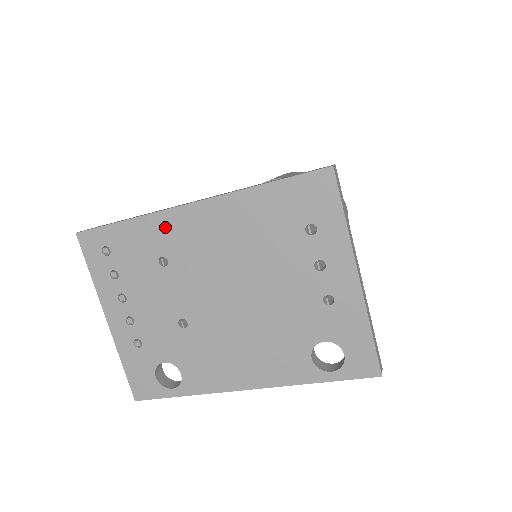
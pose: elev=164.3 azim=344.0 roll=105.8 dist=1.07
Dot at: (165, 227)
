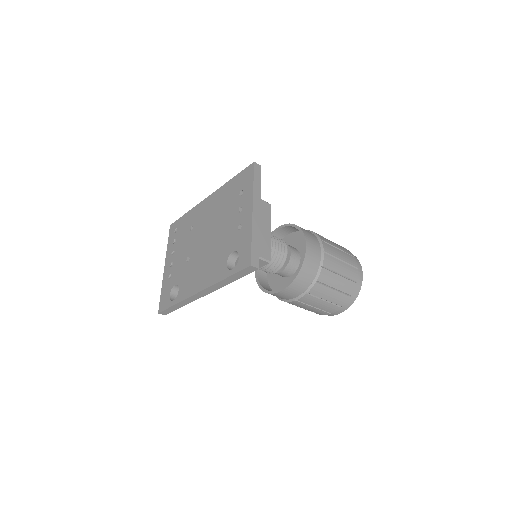
Dot at: (197, 211)
